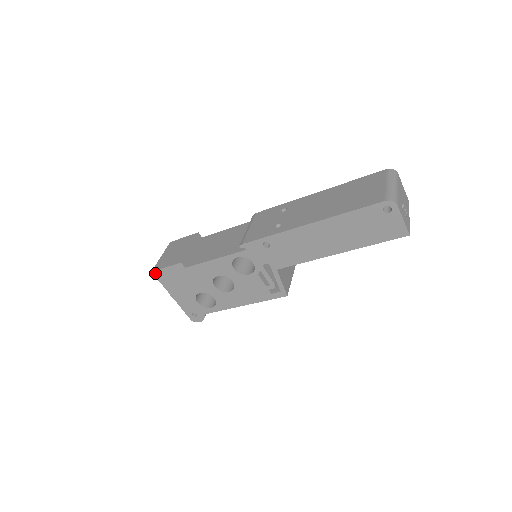
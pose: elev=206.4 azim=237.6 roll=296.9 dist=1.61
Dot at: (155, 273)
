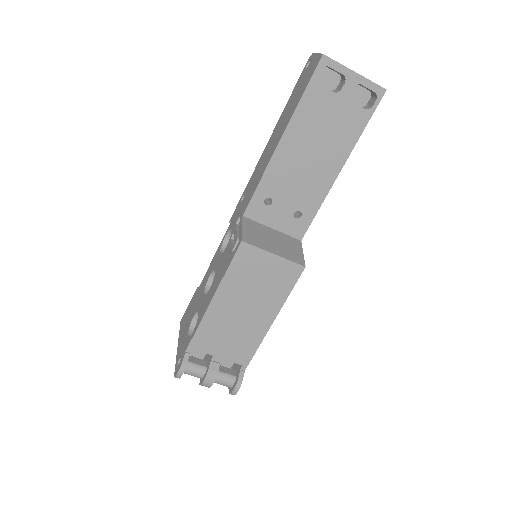
Dot at: occluded
